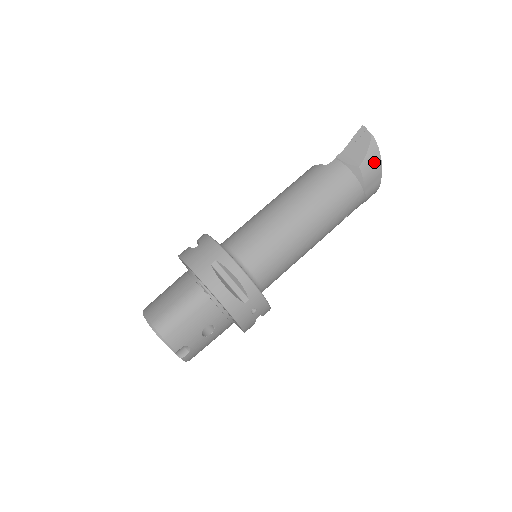
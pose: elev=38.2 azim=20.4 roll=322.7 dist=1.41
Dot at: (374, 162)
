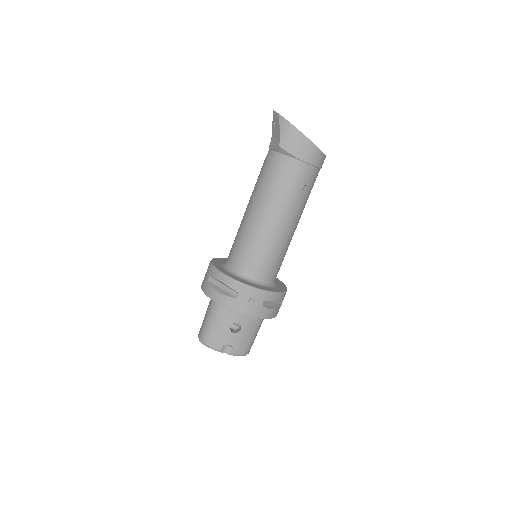
Dot at: (290, 134)
